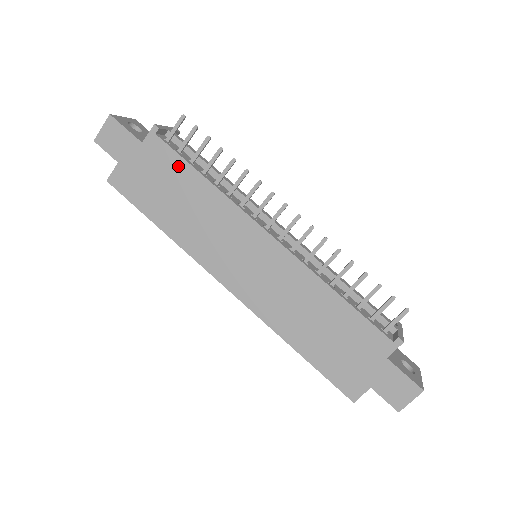
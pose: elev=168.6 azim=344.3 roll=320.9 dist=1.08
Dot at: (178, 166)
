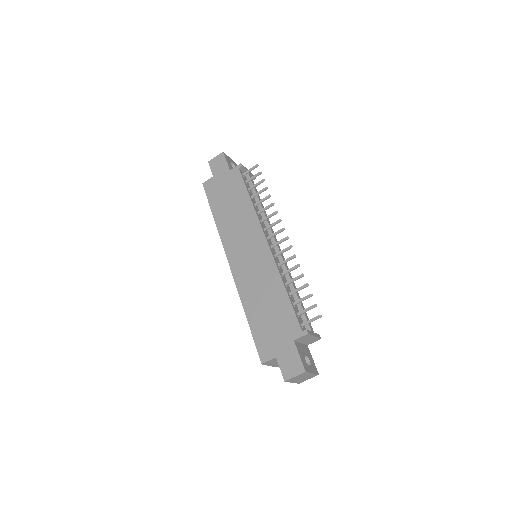
Dot at: (241, 188)
